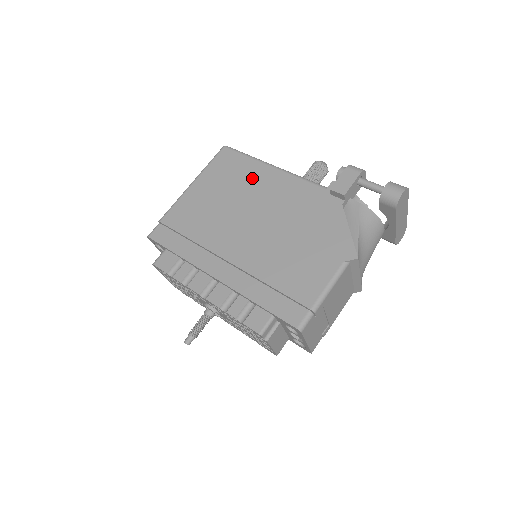
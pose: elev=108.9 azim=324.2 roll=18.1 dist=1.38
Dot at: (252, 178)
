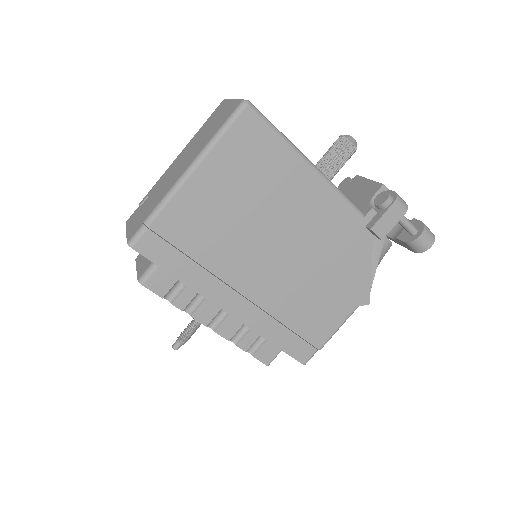
Dot at: (283, 181)
